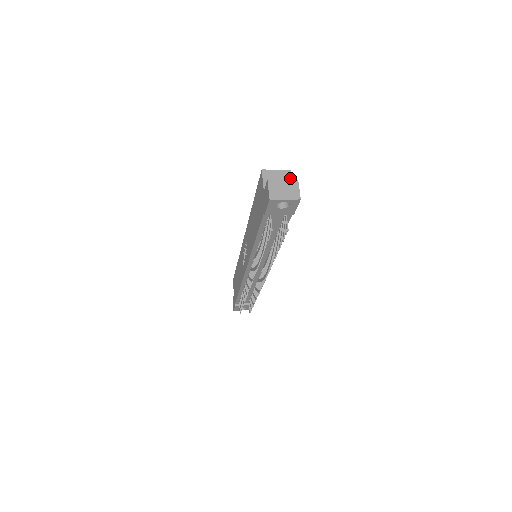
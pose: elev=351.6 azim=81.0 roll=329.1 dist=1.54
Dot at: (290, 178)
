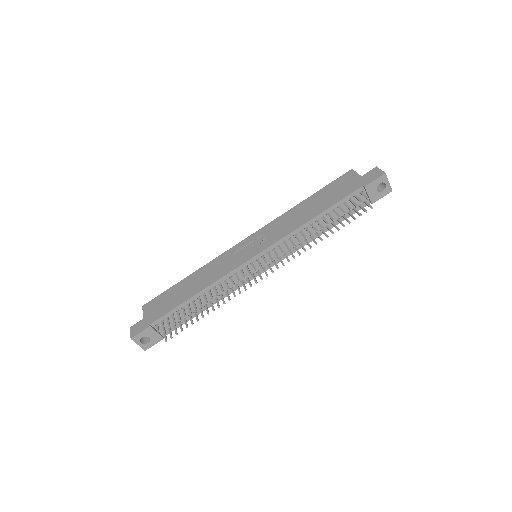
Dot at: occluded
